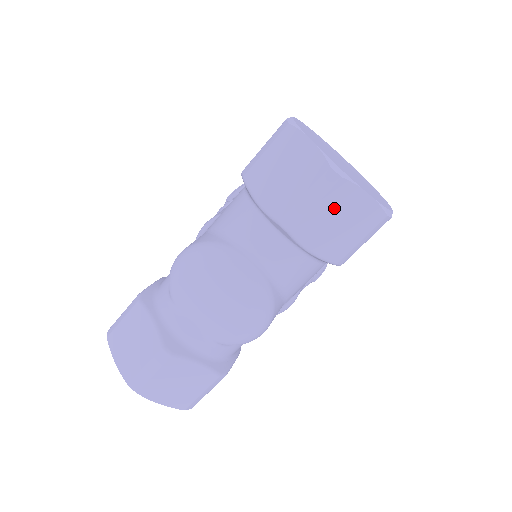
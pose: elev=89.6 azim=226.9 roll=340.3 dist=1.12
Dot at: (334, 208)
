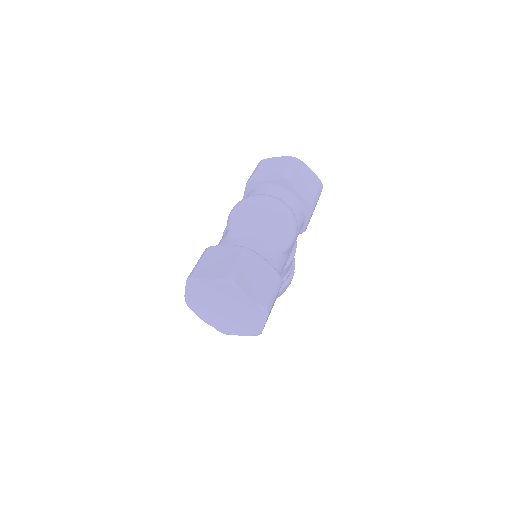
Dot at: (301, 173)
